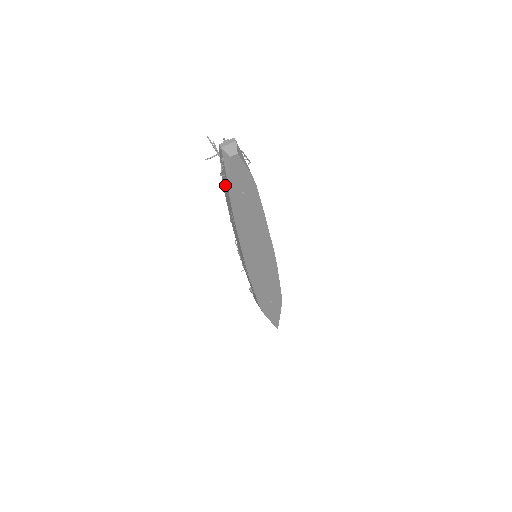
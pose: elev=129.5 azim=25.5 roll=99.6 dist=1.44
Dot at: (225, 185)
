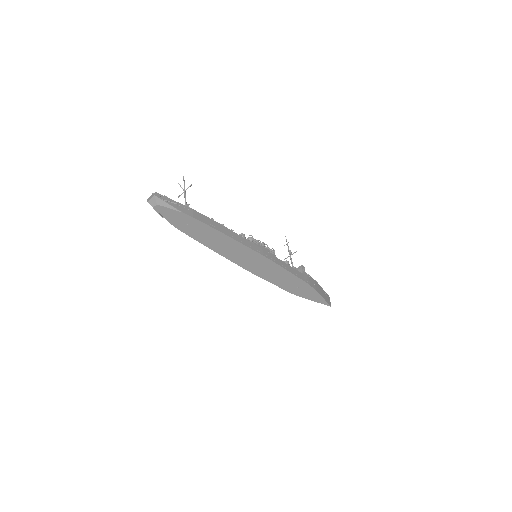
Dot at: occluded
